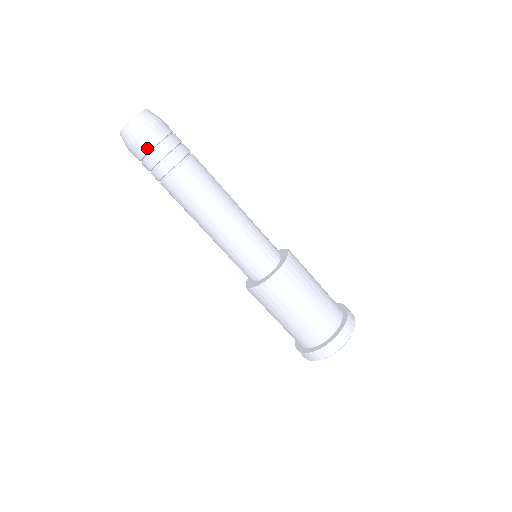
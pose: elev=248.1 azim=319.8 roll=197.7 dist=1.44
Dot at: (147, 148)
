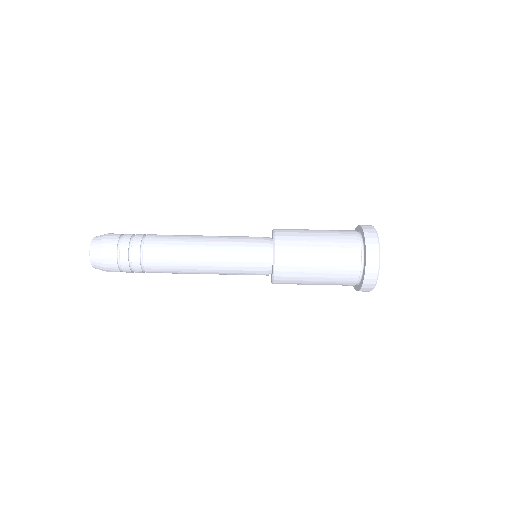
Dot at: (114, 266)
